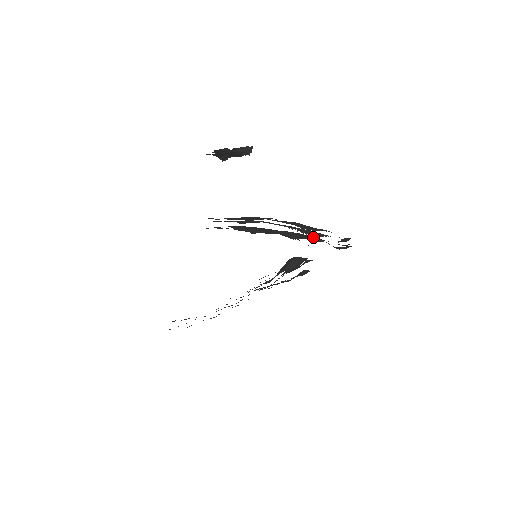
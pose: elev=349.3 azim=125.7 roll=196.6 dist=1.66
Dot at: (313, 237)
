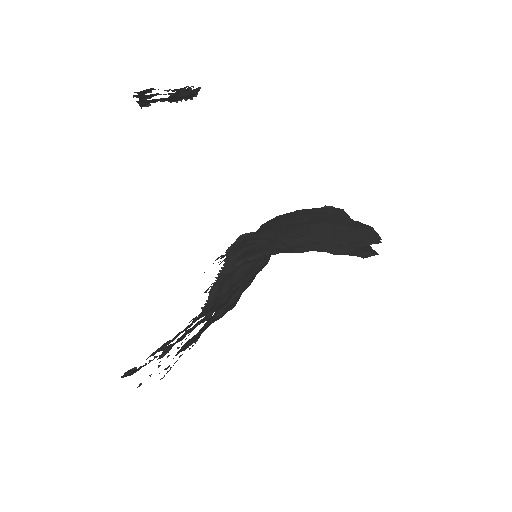
Dot at: occluded
